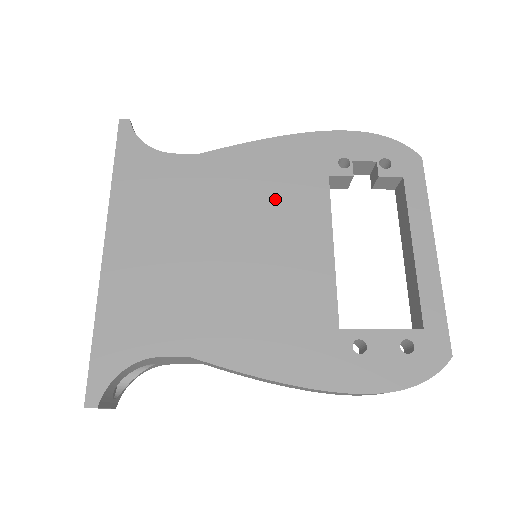
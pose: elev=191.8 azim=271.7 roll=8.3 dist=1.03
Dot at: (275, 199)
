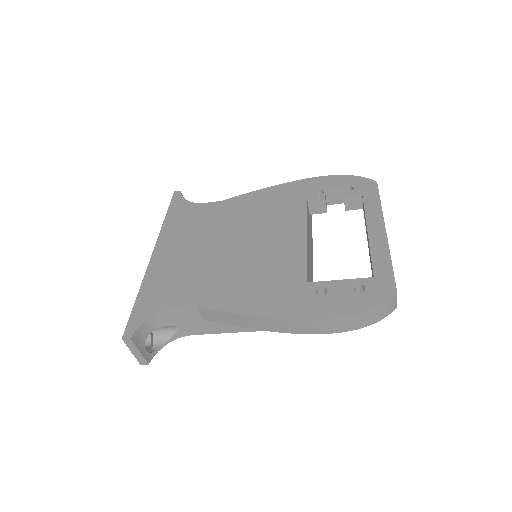
Dot at: (268, 217)
